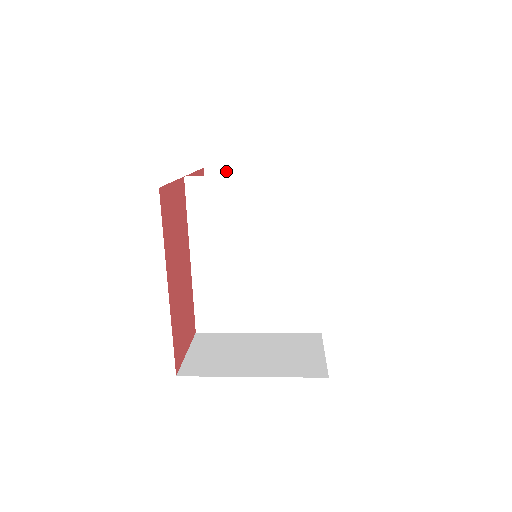
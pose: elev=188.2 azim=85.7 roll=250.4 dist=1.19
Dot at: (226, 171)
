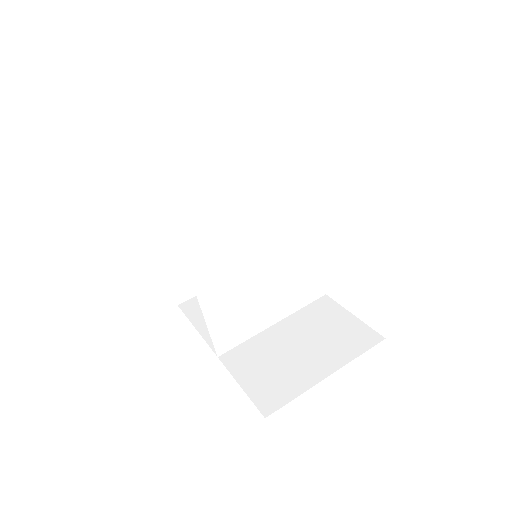
Dot at: (154, 168)
